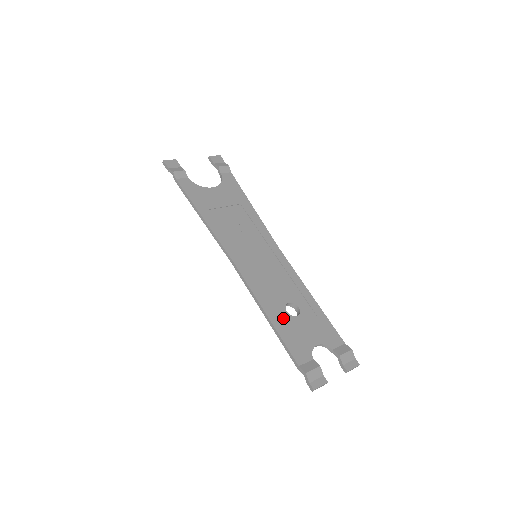
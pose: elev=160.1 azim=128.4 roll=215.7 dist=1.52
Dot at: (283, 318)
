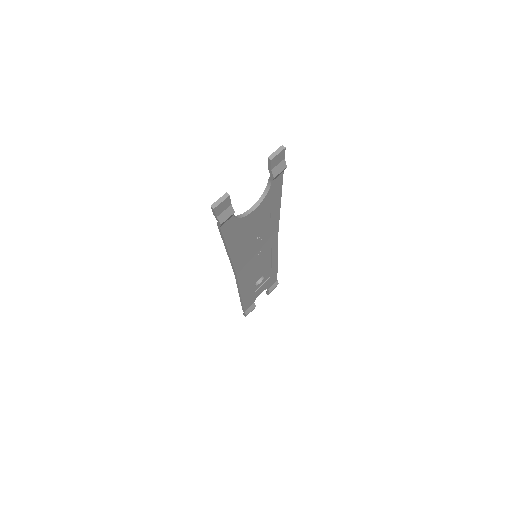
Dot at: (250, 291)
